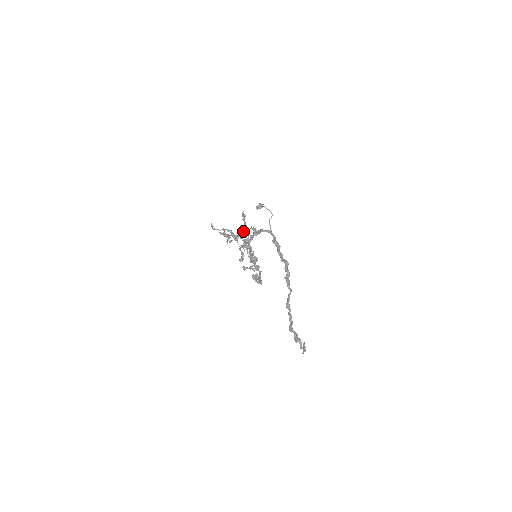
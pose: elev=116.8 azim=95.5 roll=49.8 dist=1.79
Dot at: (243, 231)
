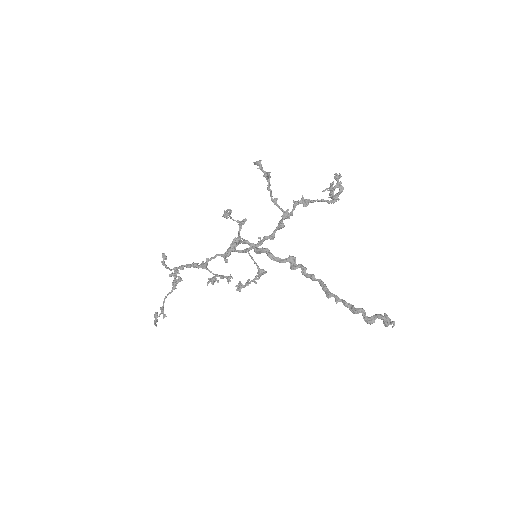
Dot at: (269, 173)
